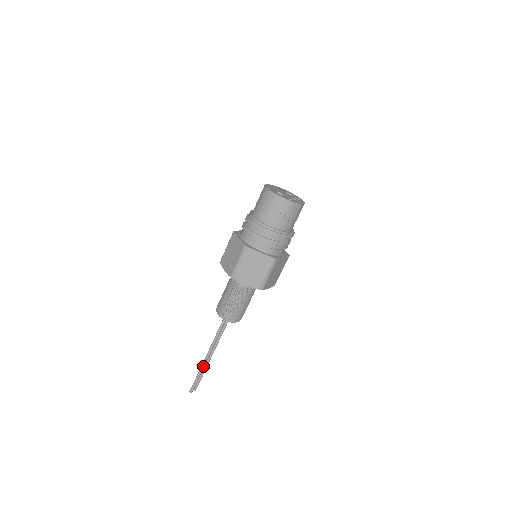
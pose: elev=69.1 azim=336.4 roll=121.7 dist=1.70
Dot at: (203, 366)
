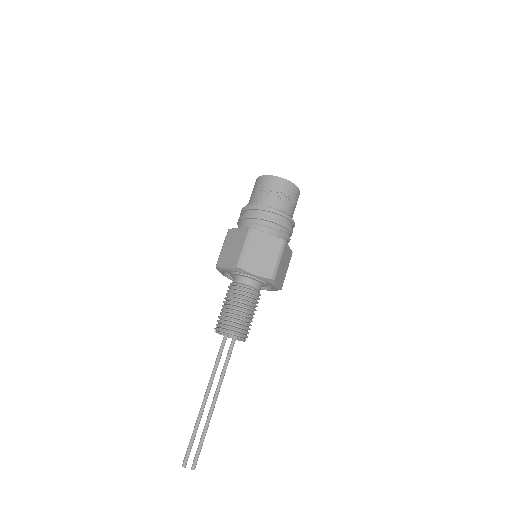
Dot at: (199, 416)
